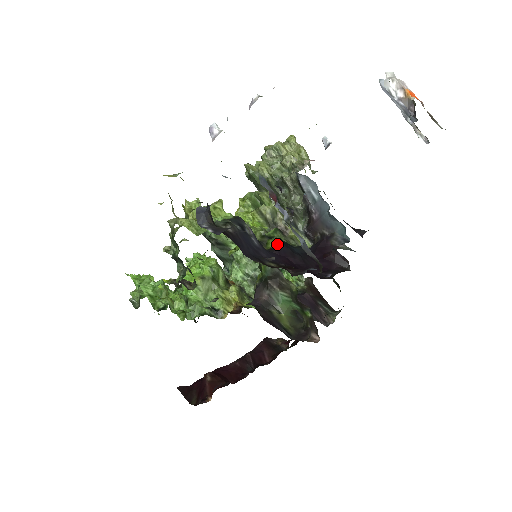
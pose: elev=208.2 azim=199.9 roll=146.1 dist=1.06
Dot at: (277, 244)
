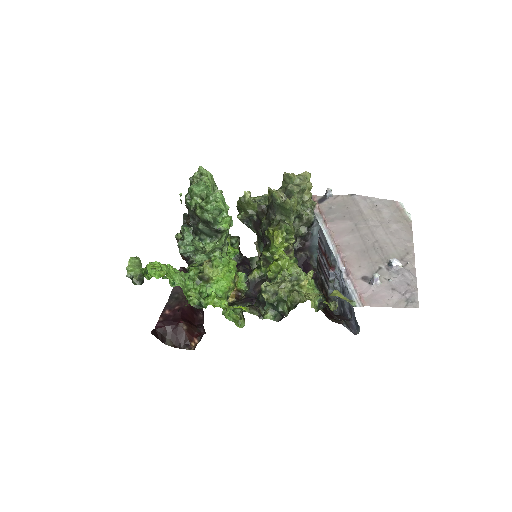
Dot at: occluded
